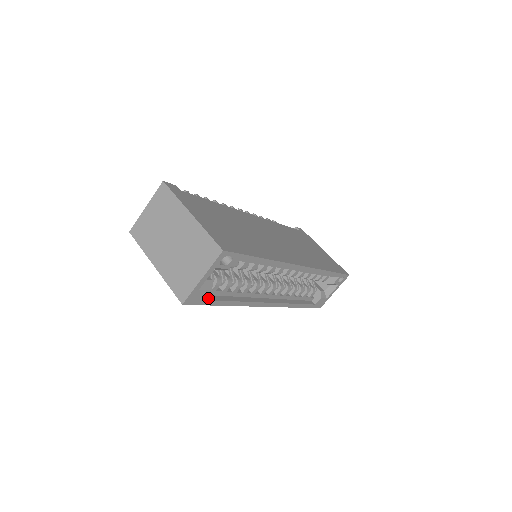
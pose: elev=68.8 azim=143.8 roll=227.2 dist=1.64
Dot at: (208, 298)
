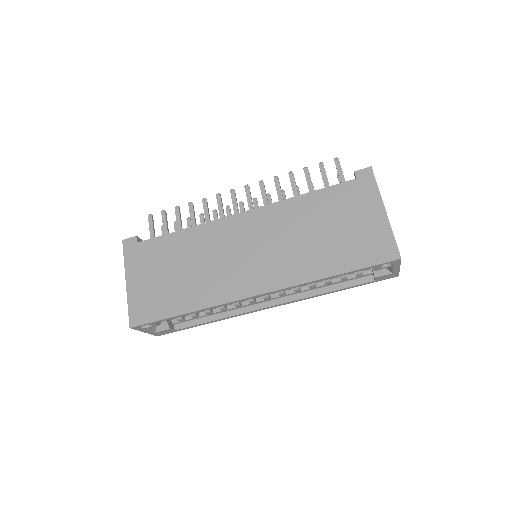
Dot at: (180, 327)
